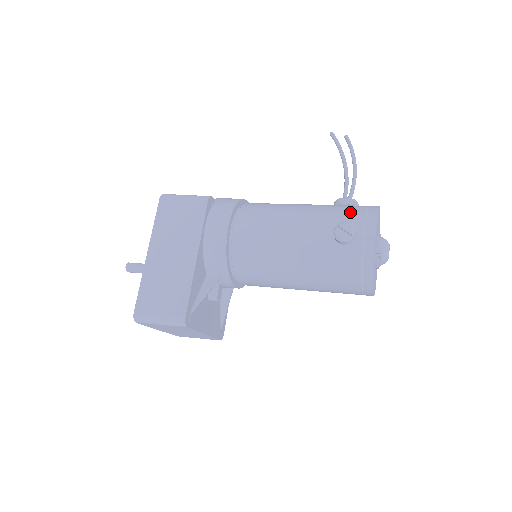
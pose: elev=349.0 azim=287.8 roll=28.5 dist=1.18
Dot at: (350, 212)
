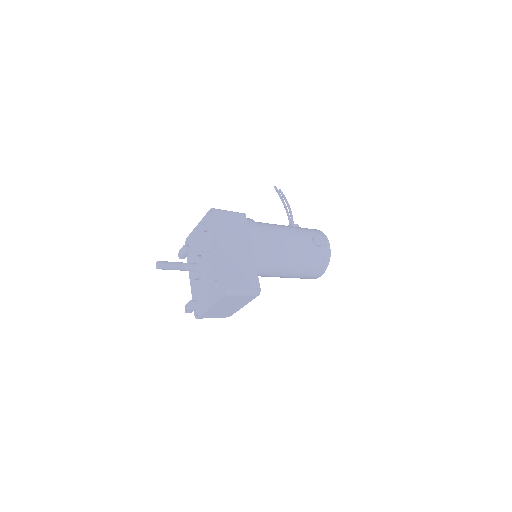
Dot at: (312, 231)
